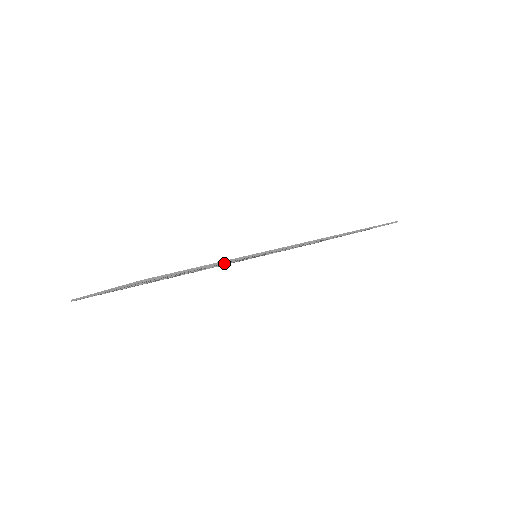
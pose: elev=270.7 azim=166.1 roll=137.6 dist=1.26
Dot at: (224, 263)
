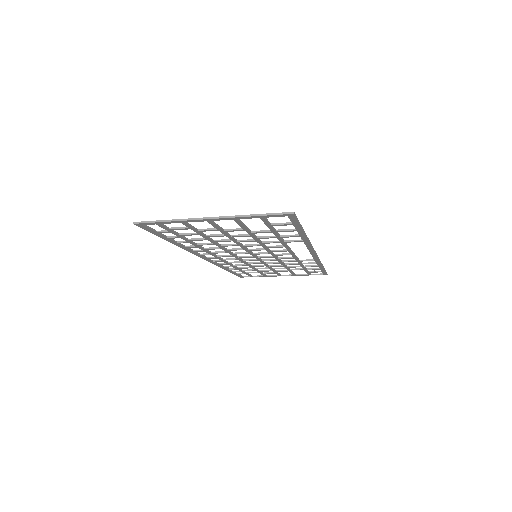
Dot at: (283, 240)
